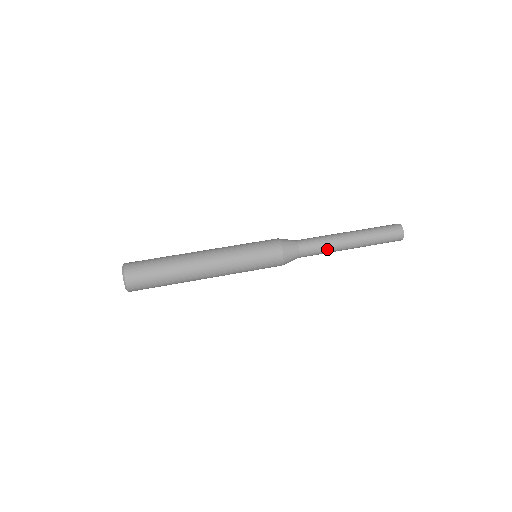
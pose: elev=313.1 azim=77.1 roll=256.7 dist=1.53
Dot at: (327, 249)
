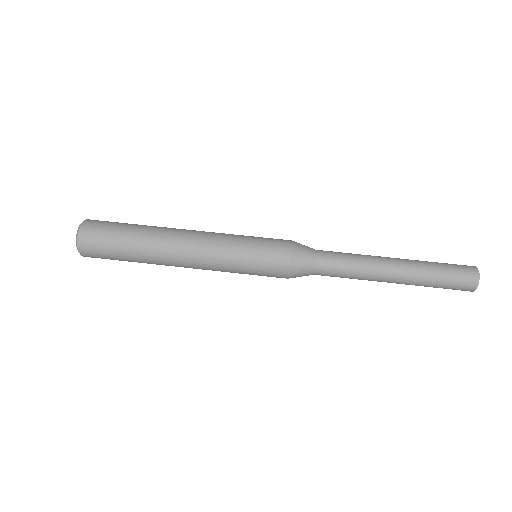
Dot at: (355, 276)
